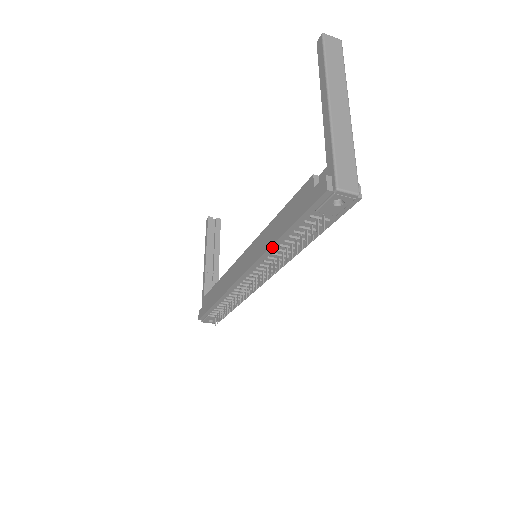
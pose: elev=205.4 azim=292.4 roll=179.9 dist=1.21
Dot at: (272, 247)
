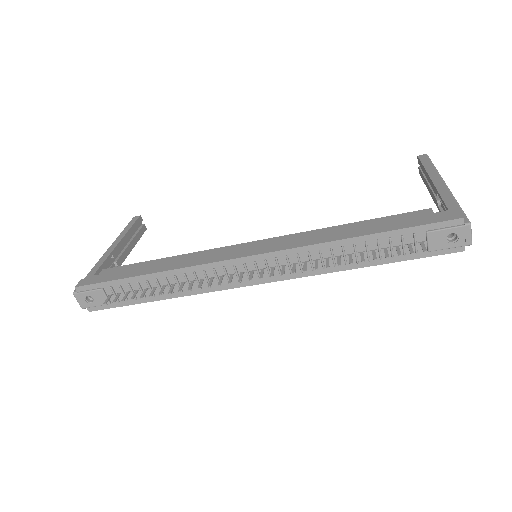
Dot at: (331, 243)
